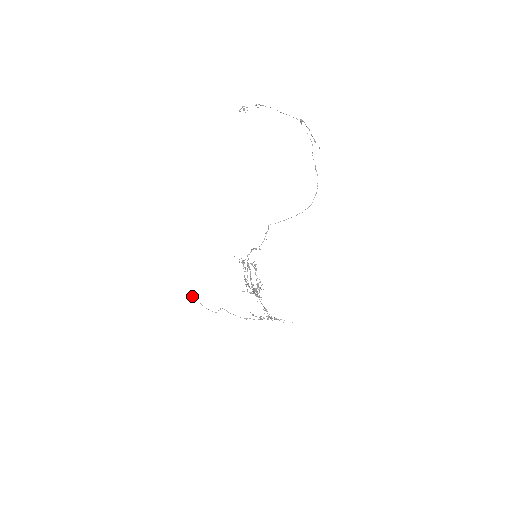
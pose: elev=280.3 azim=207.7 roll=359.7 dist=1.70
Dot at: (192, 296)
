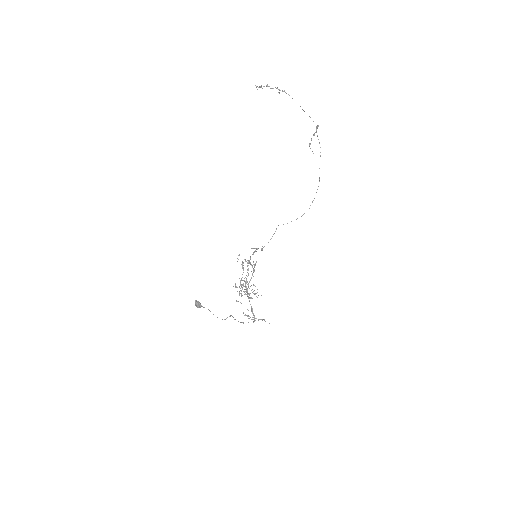
Dot at: (200, 303)
